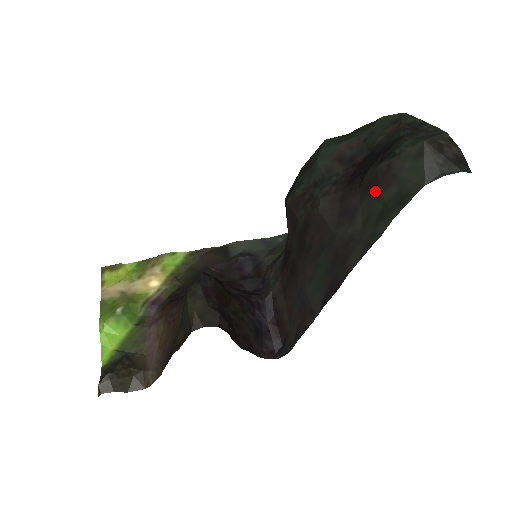
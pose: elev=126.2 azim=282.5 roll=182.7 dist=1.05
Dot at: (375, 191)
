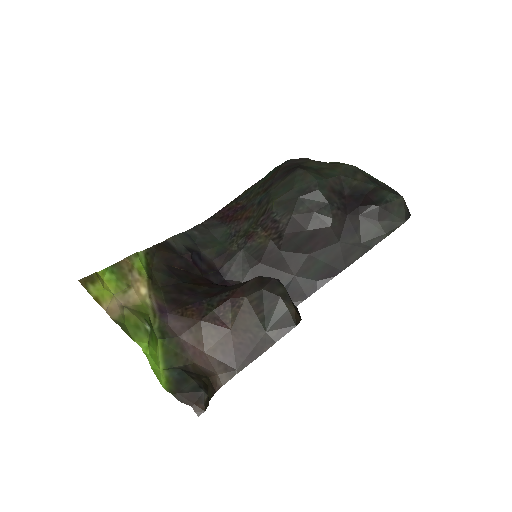
Dot at: (374, 220)
